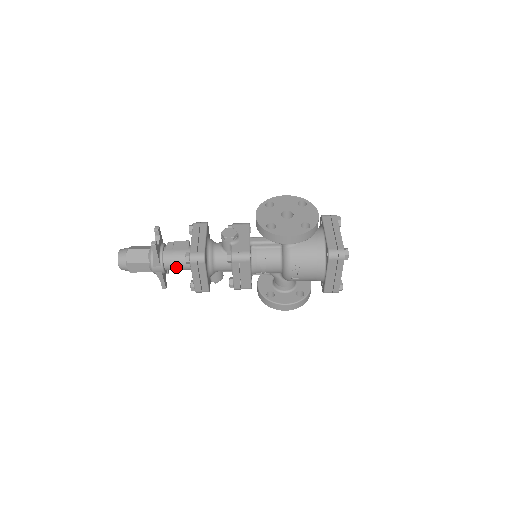
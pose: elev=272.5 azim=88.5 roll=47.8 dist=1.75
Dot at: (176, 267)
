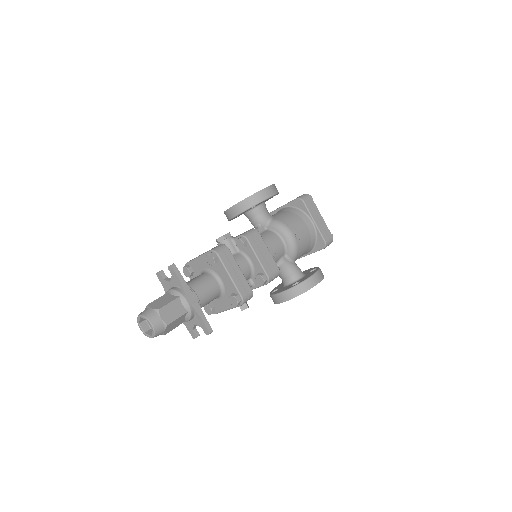
Dot at: (206, 290)
